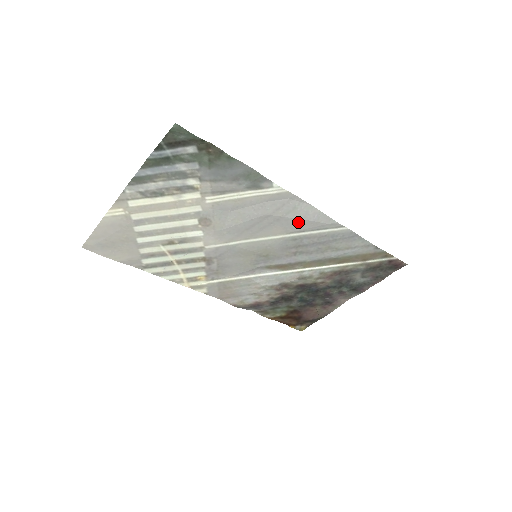
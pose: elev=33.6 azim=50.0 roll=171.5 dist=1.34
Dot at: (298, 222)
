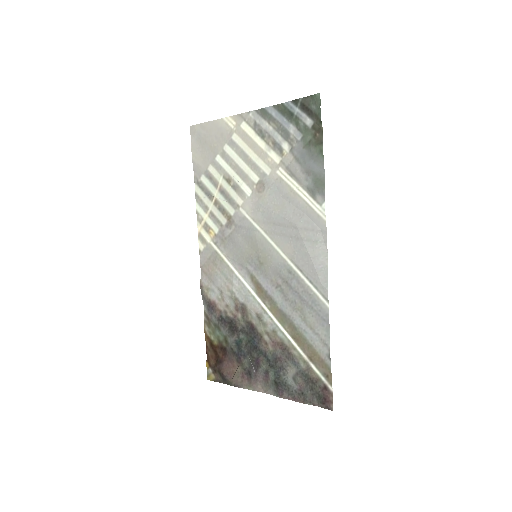
Dot at: (306, 257)
